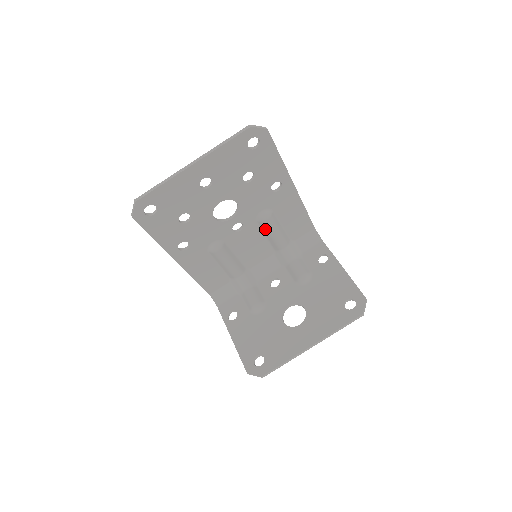
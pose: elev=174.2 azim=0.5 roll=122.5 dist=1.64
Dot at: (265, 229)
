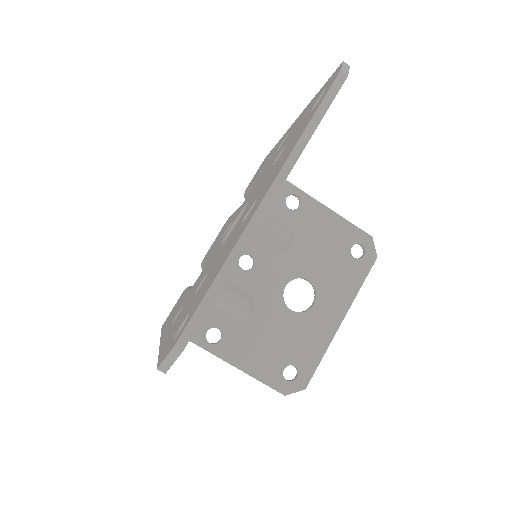
Dot at: occluded
